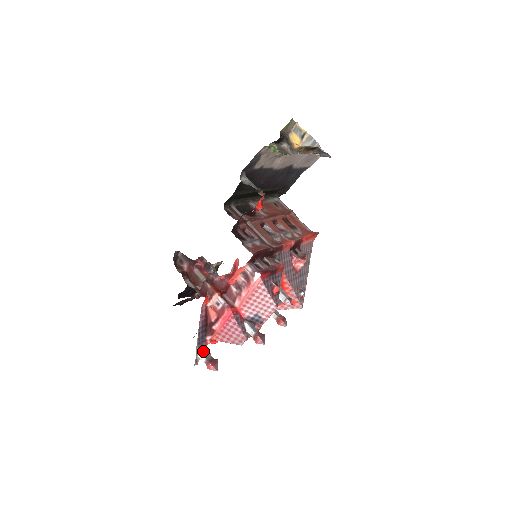
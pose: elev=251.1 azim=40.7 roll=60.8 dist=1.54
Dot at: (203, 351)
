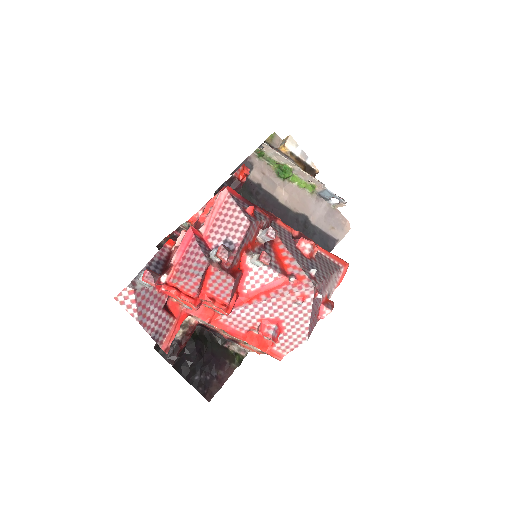
Dot at: occluded
